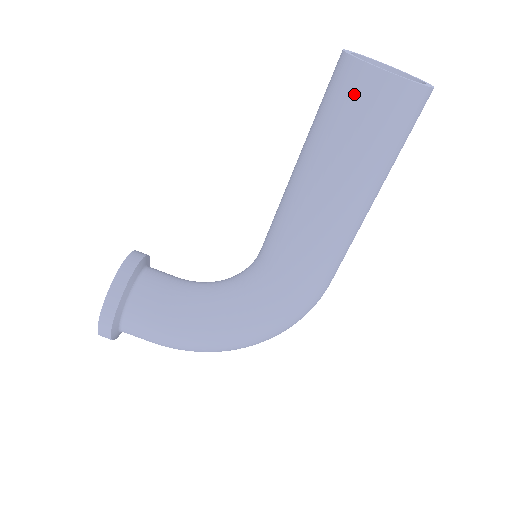
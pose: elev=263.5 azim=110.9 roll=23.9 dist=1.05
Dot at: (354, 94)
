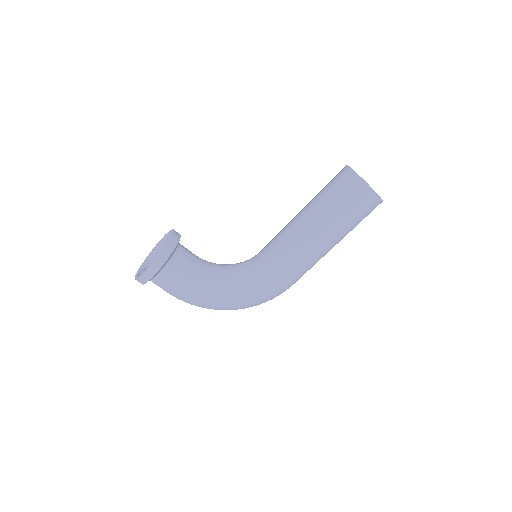
Dot at: (350, 192)
